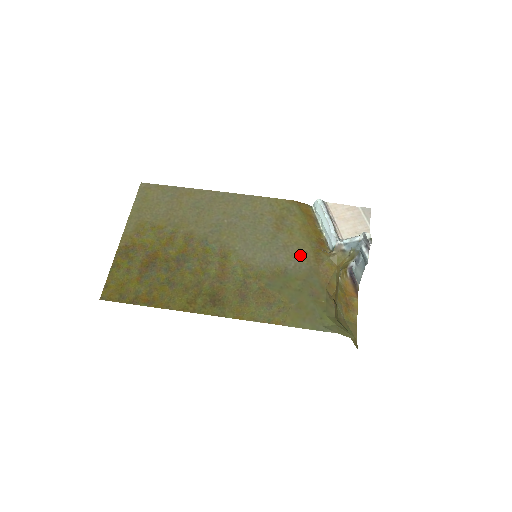
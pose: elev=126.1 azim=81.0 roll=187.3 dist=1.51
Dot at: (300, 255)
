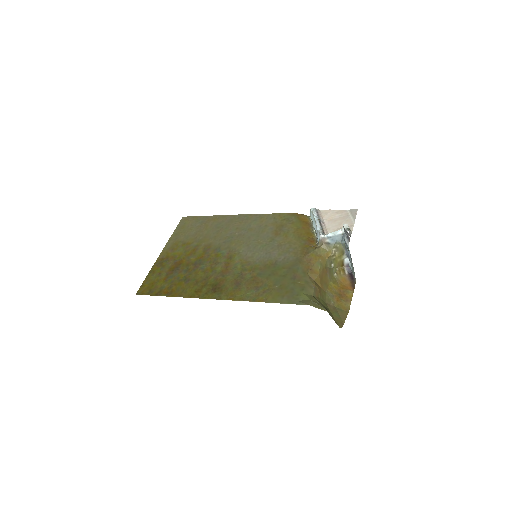
Dot at: (290, 250)
